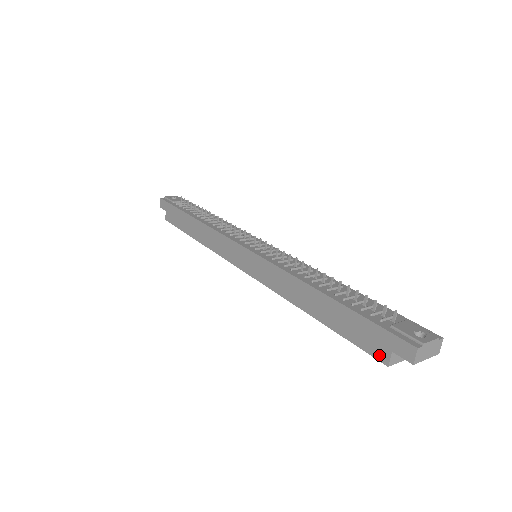
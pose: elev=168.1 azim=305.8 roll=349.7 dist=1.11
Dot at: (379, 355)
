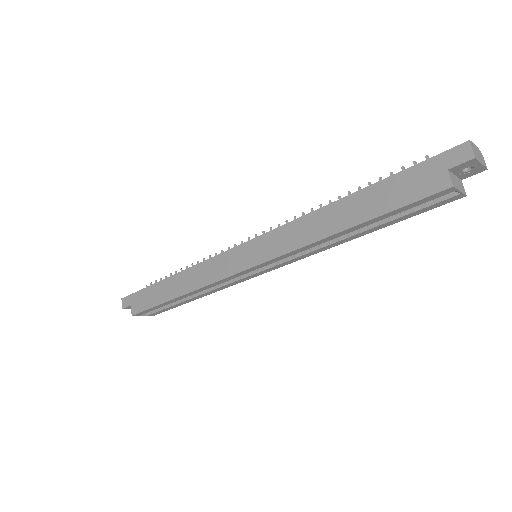
Dot at: (437, 186)
